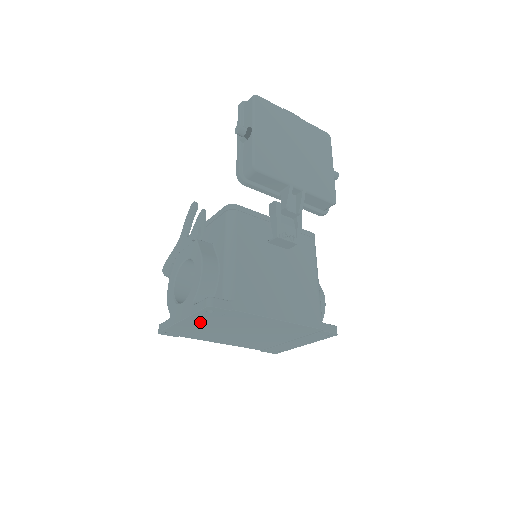
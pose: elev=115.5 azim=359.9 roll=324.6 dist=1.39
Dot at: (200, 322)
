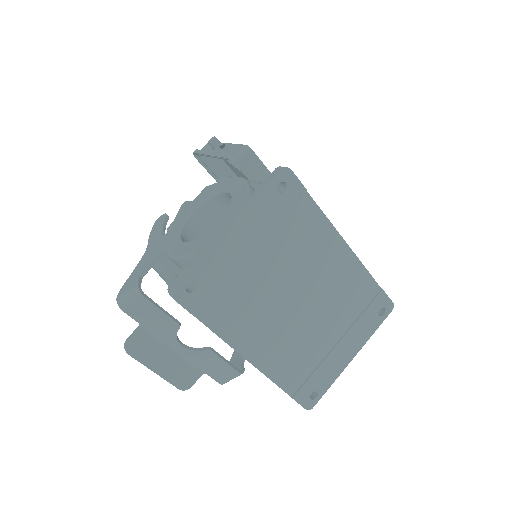
Dot at: (254, 237)
